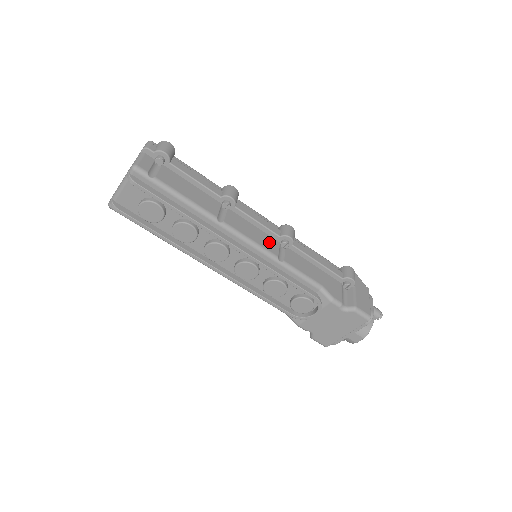
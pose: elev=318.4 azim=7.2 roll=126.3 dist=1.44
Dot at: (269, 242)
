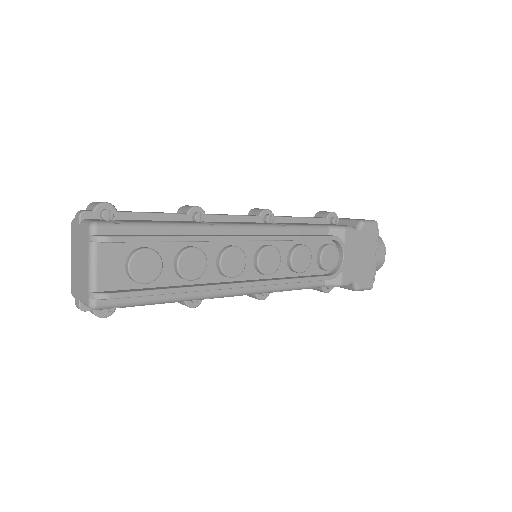
Dot at: occluded
